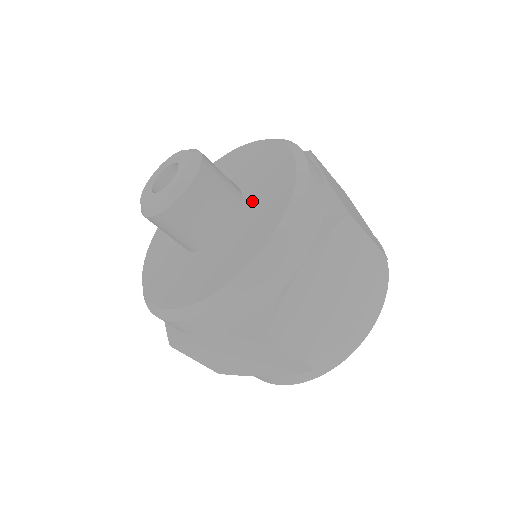
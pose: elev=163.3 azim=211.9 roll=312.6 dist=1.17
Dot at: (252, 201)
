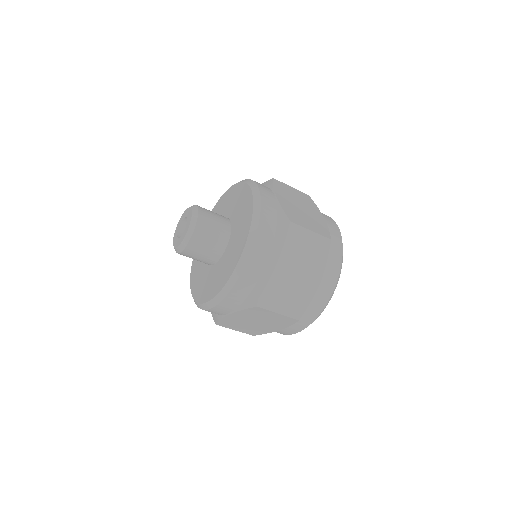
Dot at: (223, 261)
